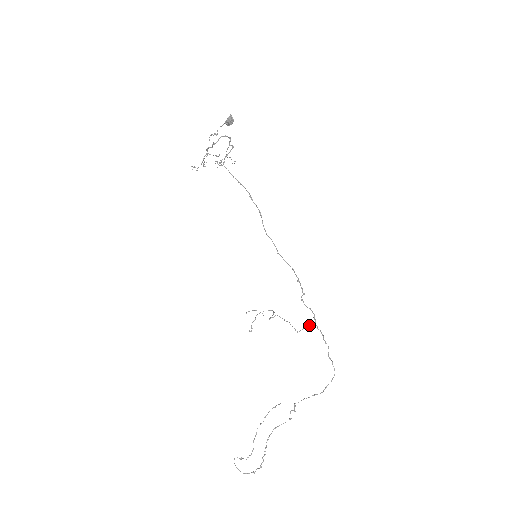
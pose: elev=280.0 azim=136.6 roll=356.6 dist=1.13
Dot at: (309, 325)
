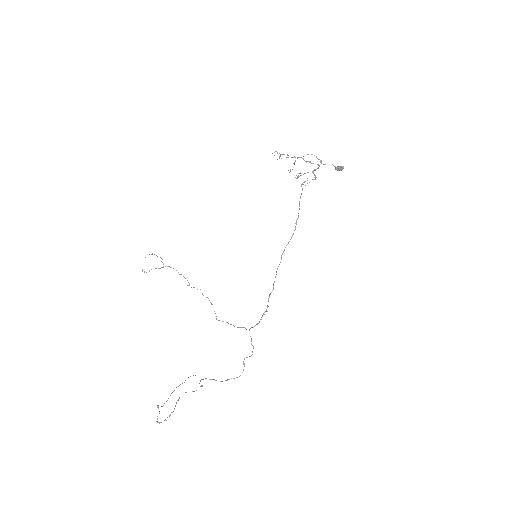
Dot at: (240, 327)
